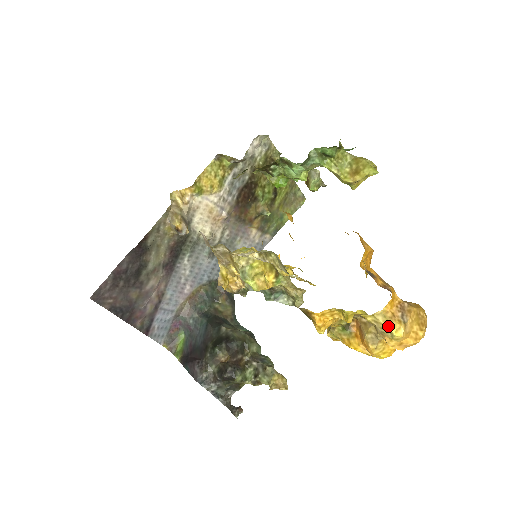
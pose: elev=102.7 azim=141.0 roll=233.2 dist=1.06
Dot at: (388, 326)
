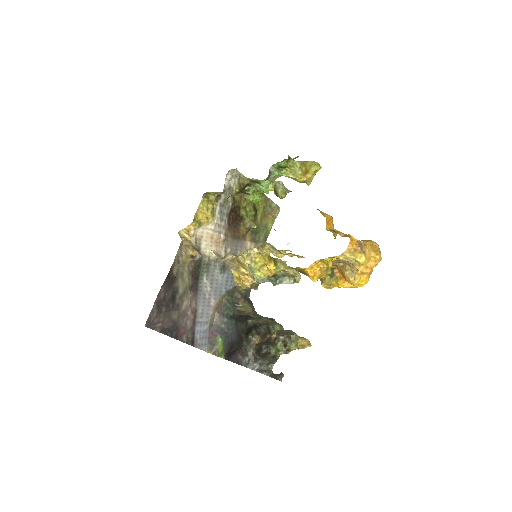
Dot at: (354, 258)
